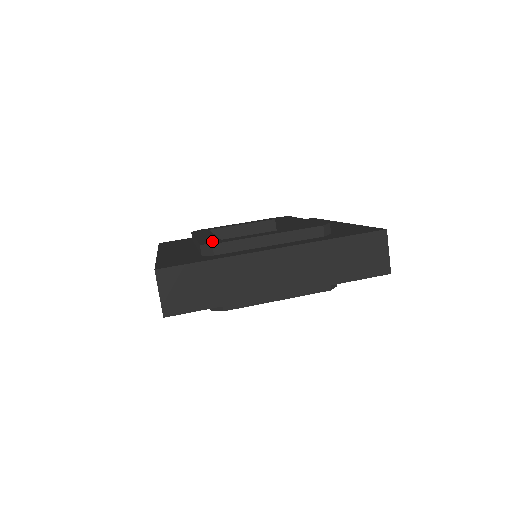
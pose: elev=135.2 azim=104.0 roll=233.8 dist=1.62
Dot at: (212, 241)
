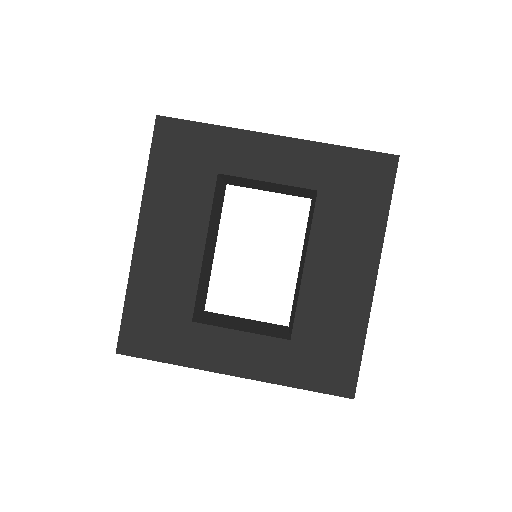
Dot at: (181, 322)
